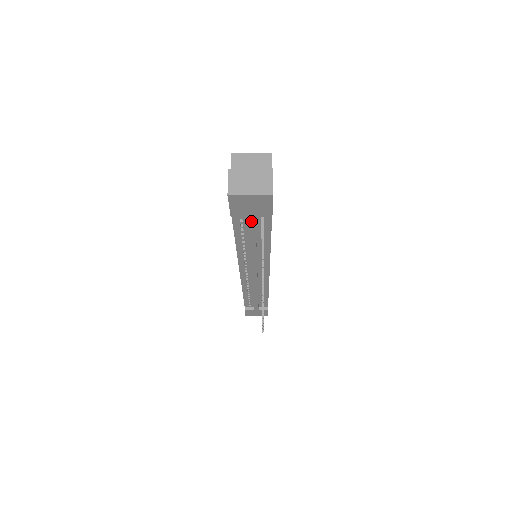
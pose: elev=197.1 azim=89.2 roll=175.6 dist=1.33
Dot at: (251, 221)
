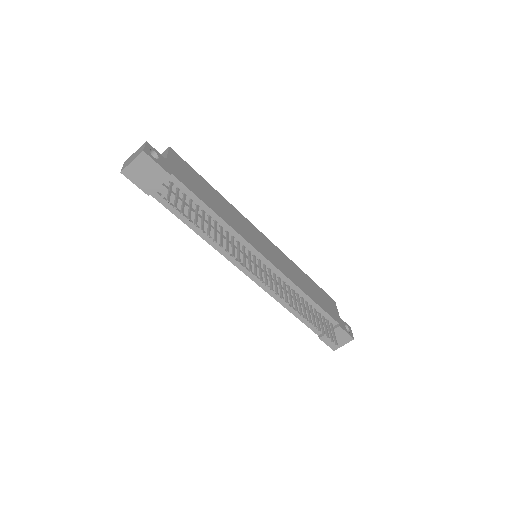
Dot at: (165, 192)
